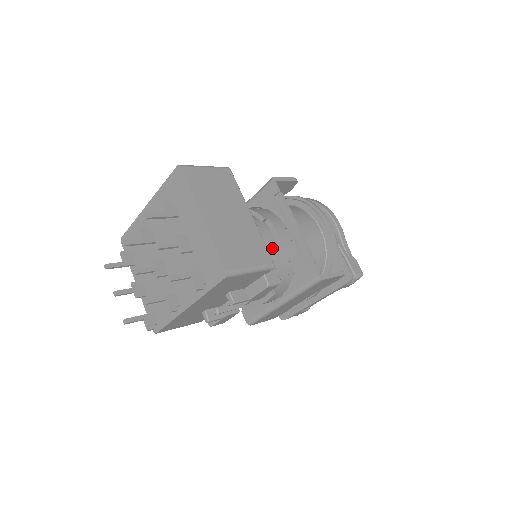
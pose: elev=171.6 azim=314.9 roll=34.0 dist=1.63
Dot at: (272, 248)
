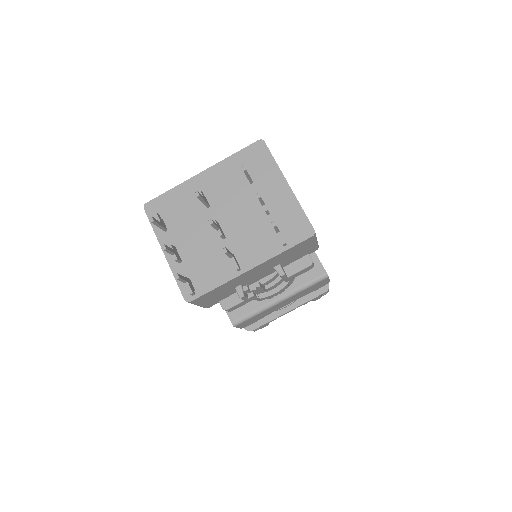
Dot at: occluded
